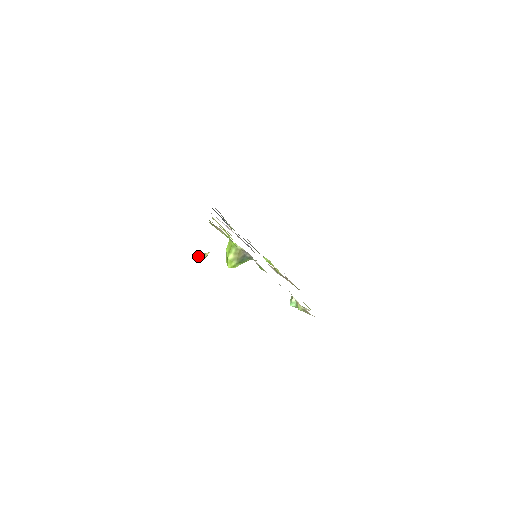
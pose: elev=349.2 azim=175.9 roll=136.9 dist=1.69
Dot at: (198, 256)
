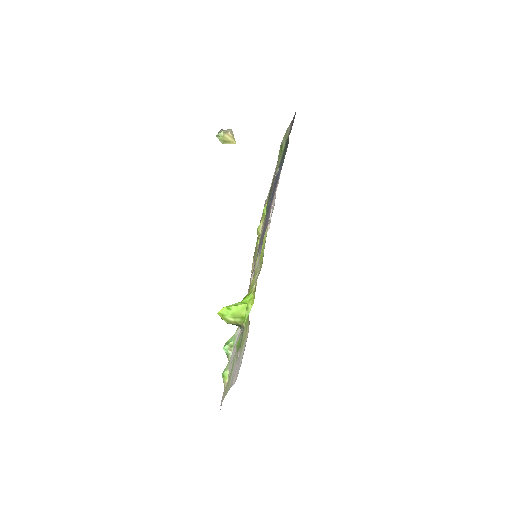
Dot at: (223, 136)
